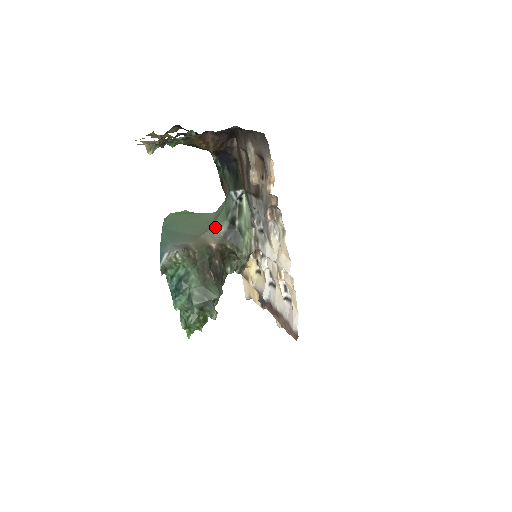
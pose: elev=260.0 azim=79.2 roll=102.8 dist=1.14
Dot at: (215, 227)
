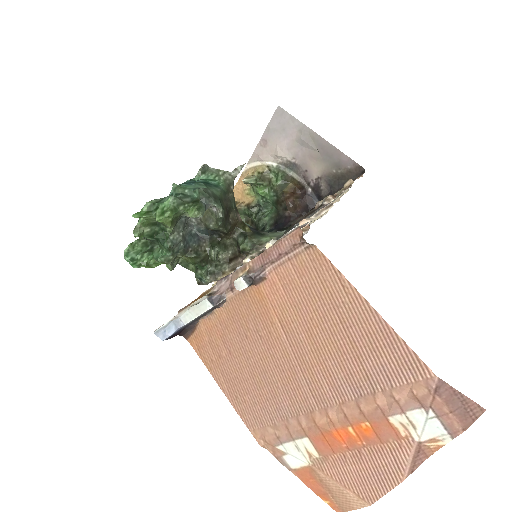
Dot at: occluded
